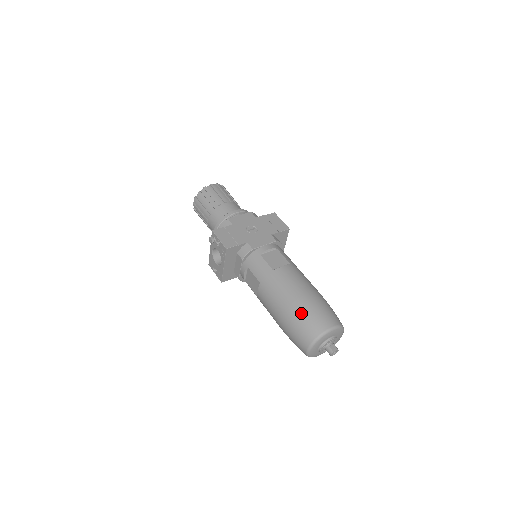
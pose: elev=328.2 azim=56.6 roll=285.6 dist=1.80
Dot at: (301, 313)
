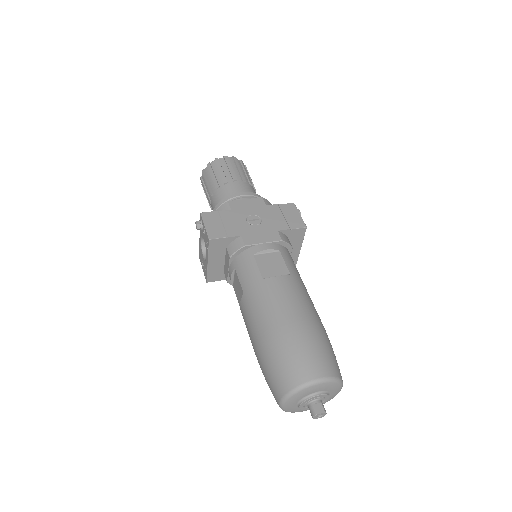
Dot at: (281, 348)
